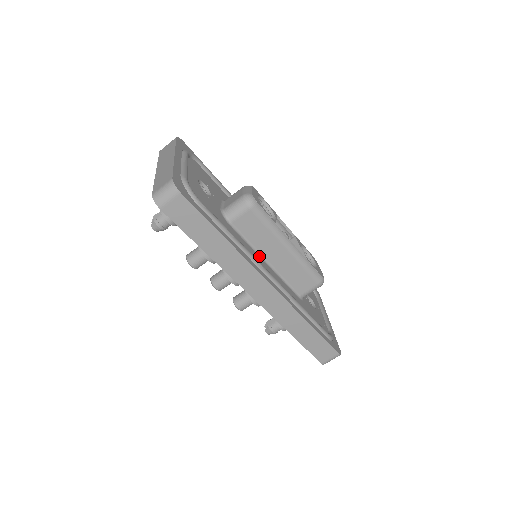
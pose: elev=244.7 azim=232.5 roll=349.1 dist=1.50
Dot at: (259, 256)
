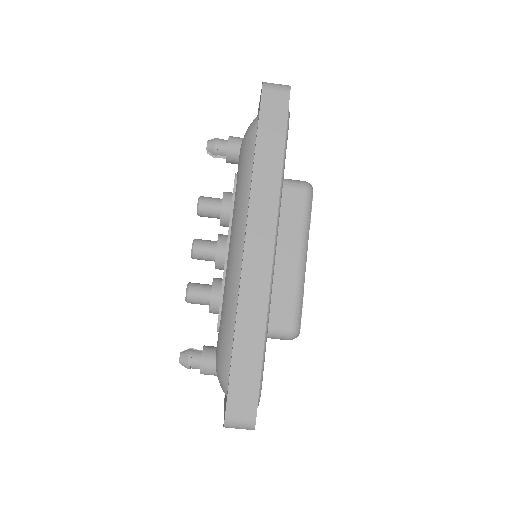
Dot at: occluded
